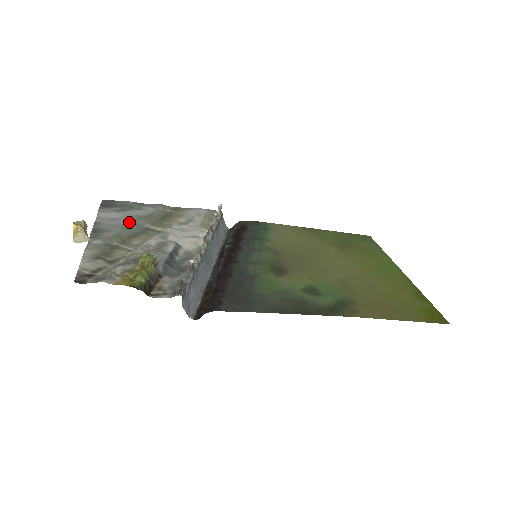
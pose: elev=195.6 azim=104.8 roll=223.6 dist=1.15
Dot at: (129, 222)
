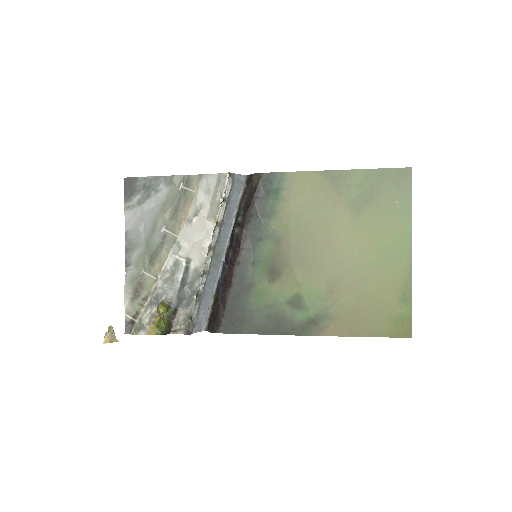
Dot at: (149, 226)
